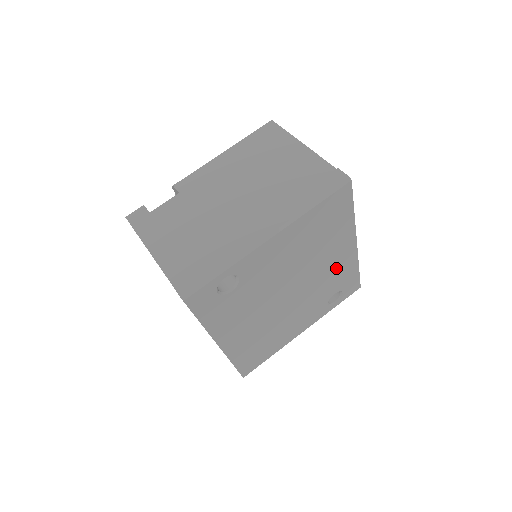
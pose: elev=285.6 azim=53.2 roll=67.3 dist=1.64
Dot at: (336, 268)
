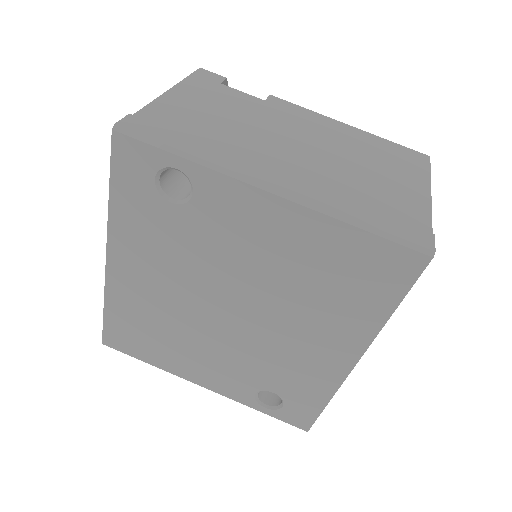
Dot at: (304, 361)
